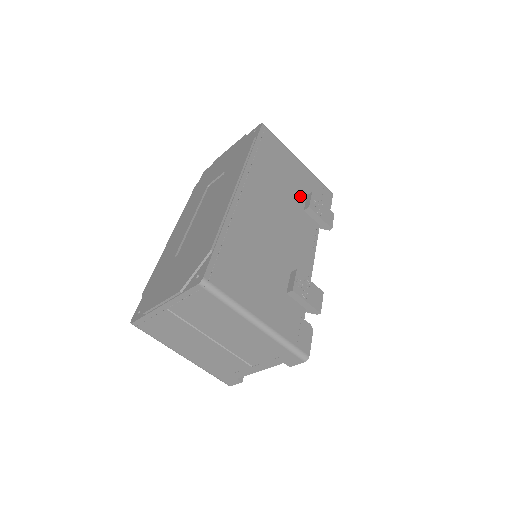
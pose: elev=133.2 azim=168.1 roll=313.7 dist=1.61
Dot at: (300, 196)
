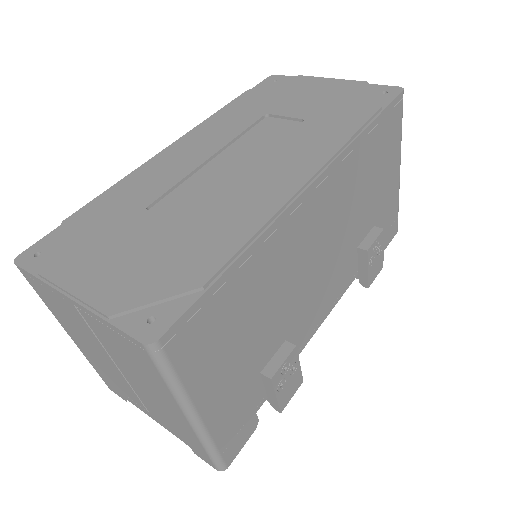
Dot at: (367, 224)
